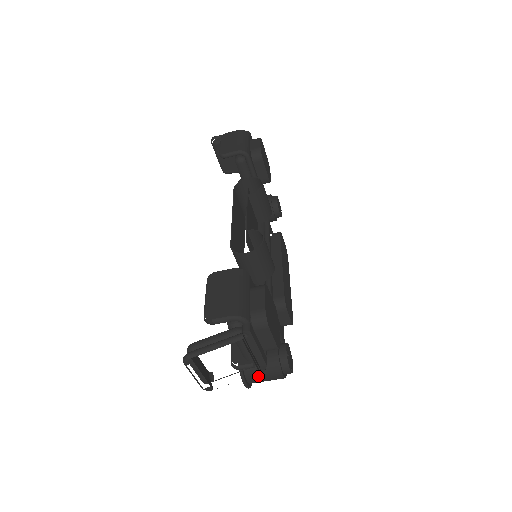
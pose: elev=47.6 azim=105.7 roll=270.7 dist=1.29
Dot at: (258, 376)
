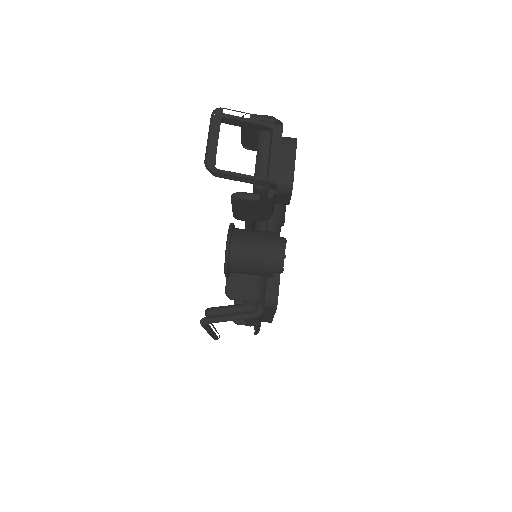
Dot at: (247, 240)
